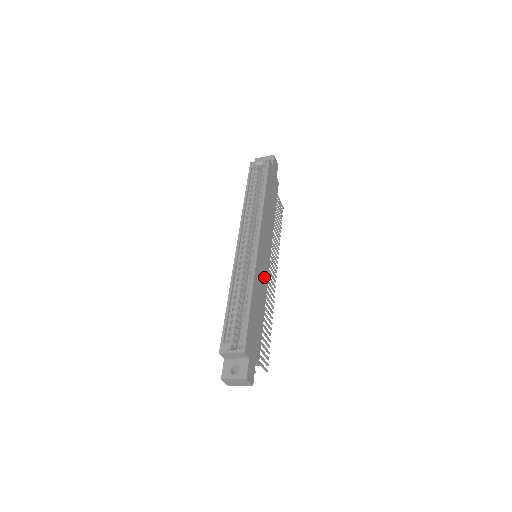
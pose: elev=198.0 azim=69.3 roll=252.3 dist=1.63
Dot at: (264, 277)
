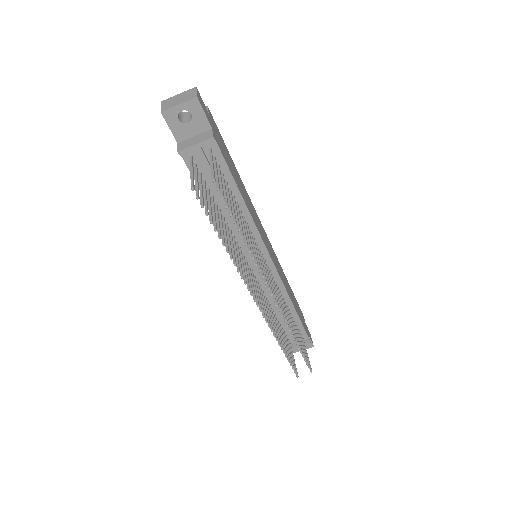
Dot at: (258, 227)
